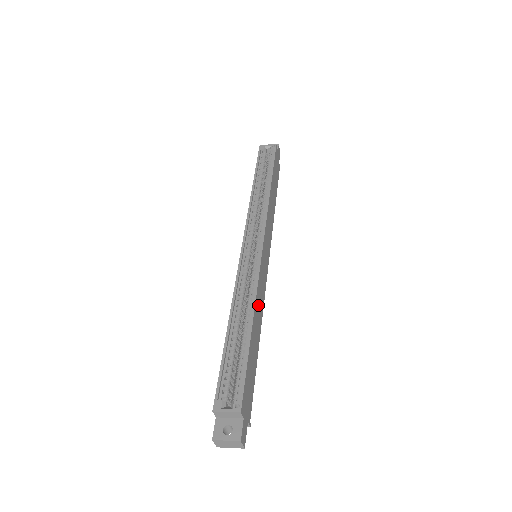
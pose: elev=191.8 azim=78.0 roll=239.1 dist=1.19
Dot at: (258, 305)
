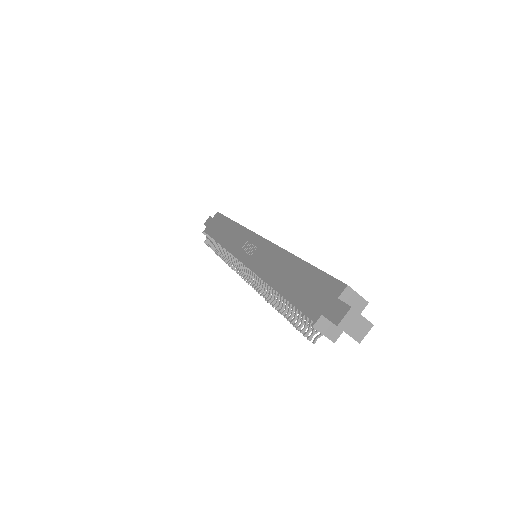
Dot at: occluded
